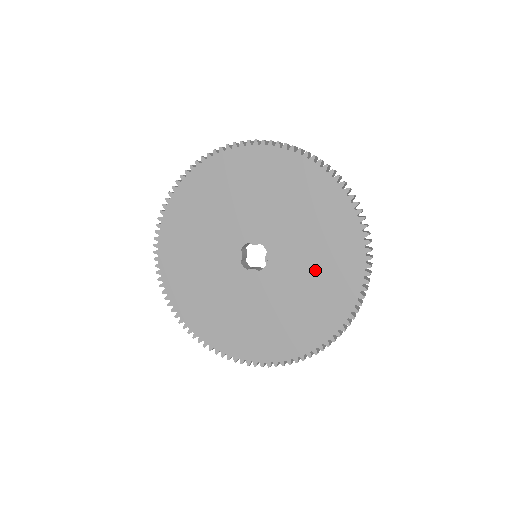
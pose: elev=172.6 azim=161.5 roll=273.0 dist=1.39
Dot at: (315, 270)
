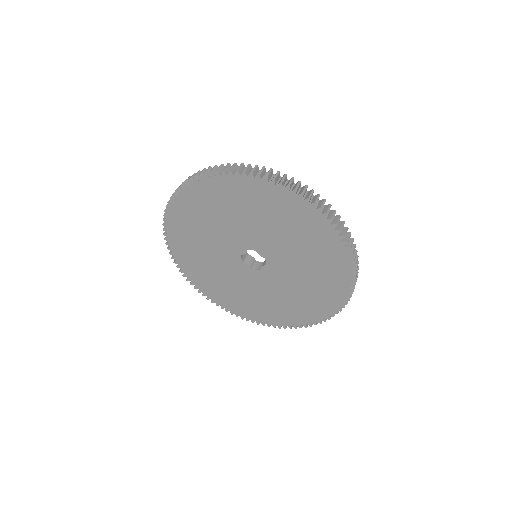
Dot at: (291, 236)
